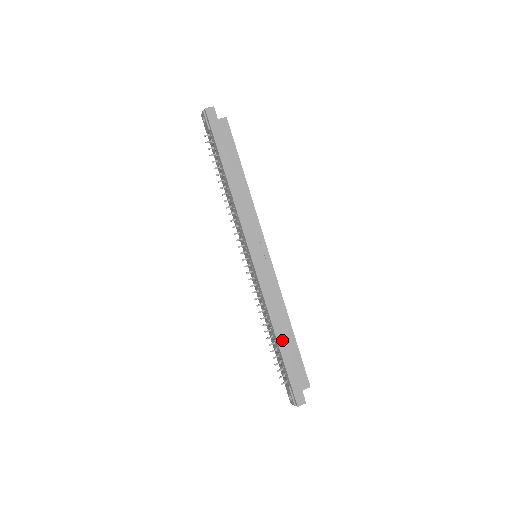
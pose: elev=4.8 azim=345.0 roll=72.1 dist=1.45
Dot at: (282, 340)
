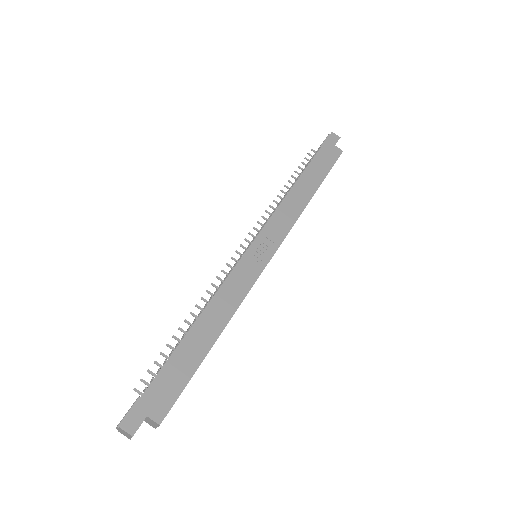
Dot at: (192, 339)
